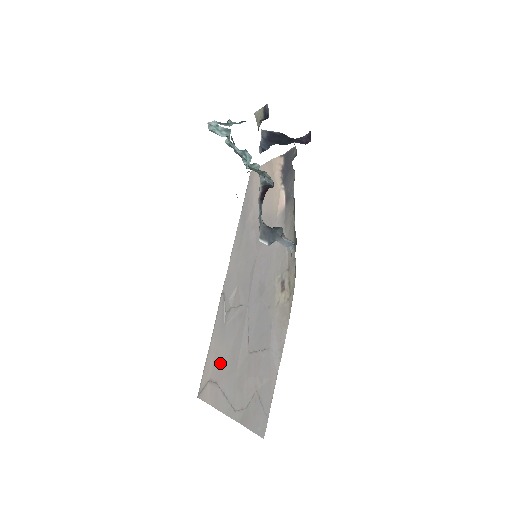
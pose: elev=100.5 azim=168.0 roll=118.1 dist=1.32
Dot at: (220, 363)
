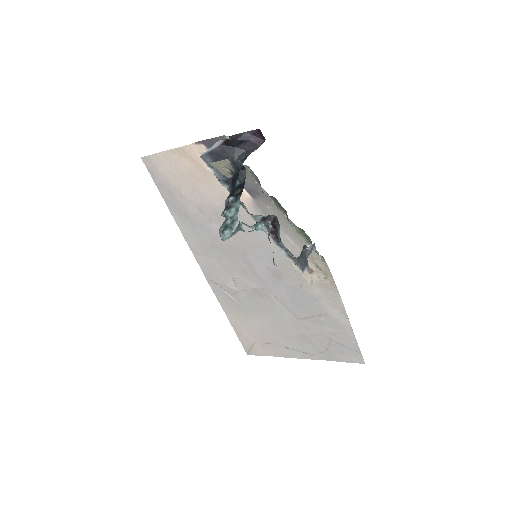
Dot at: (260, 331)
